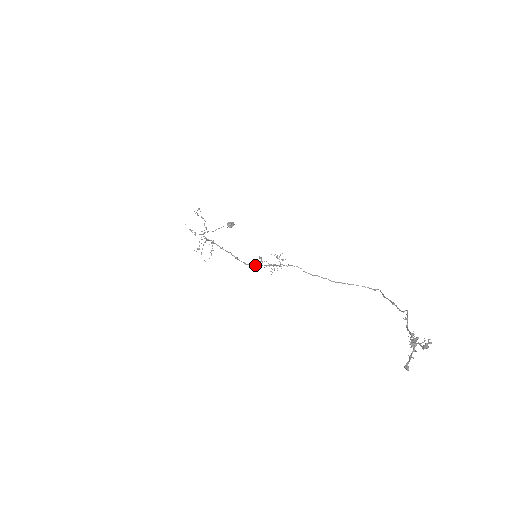
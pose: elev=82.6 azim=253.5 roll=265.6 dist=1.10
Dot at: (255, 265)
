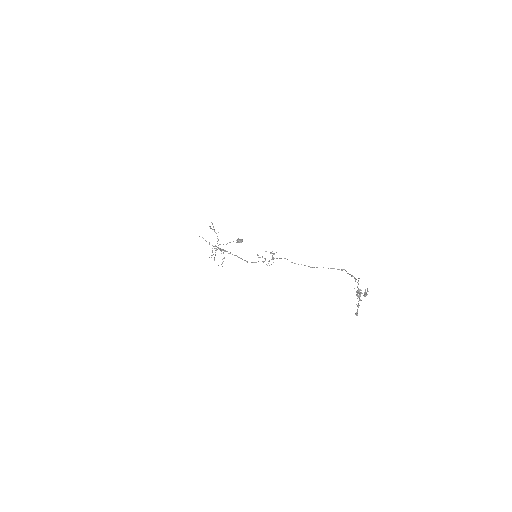
Dot at: (255, 262)
